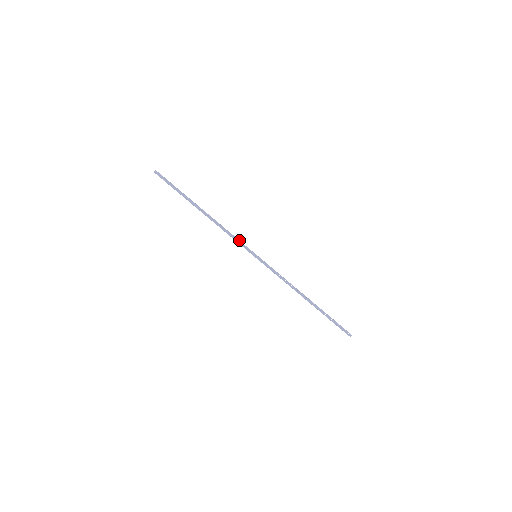
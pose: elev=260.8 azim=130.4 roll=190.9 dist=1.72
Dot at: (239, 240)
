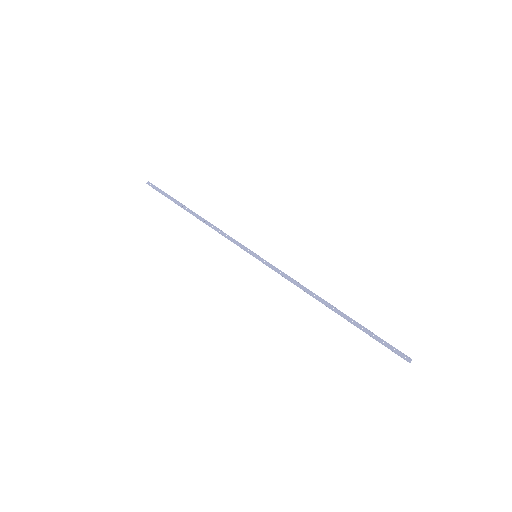
Dot at: (234, 239)
